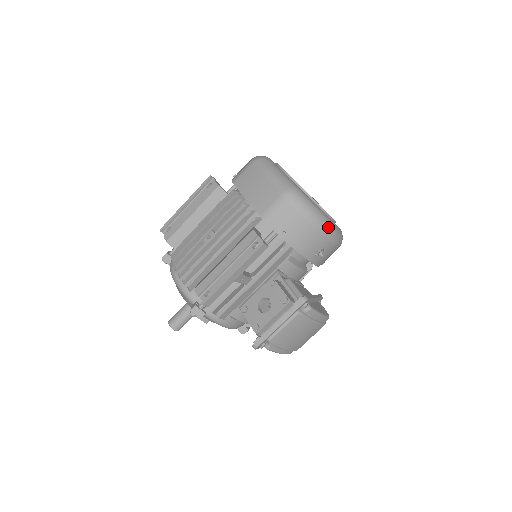
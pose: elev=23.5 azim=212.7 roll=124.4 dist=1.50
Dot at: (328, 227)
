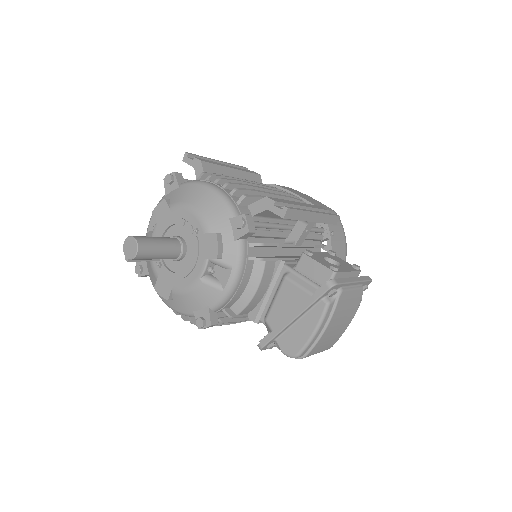
Dot at: occluded
